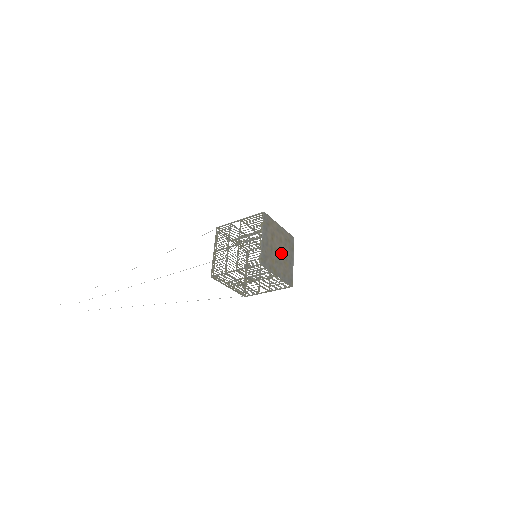
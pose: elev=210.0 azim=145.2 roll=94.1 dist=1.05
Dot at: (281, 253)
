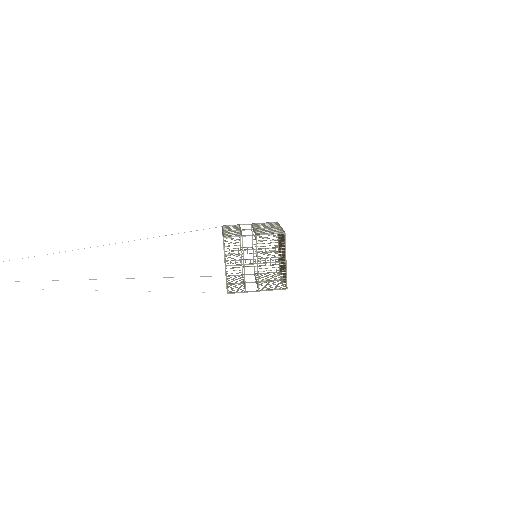
Dot at: (283, 259)
